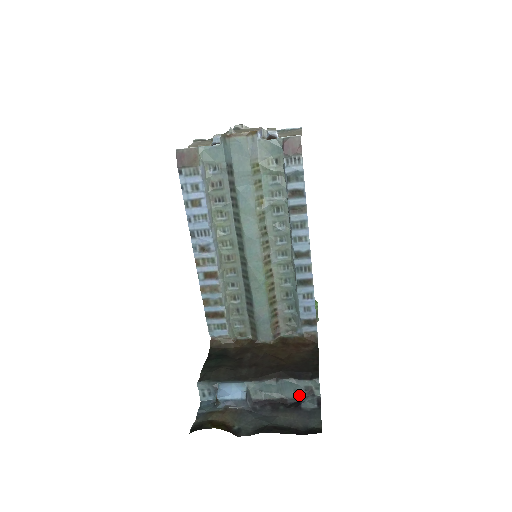
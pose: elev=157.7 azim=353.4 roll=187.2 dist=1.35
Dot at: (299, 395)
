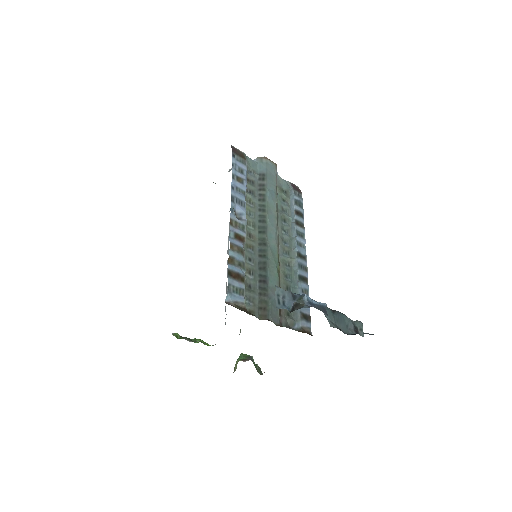
Dot at: (351, 331)
